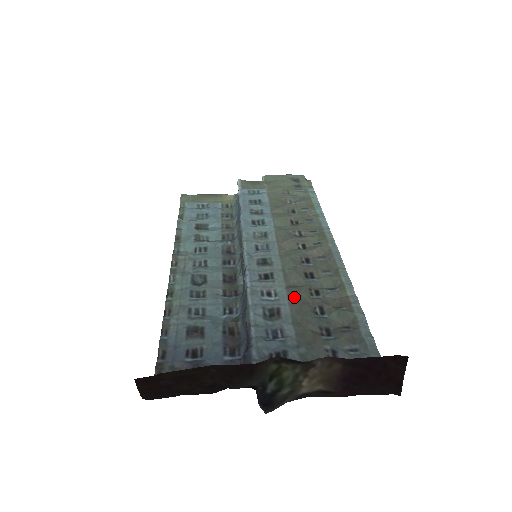
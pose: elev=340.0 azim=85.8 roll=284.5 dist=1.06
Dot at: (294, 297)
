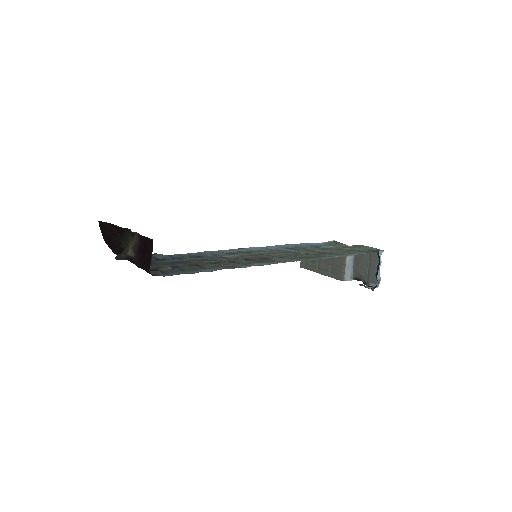
Dot at: (217, 257)
